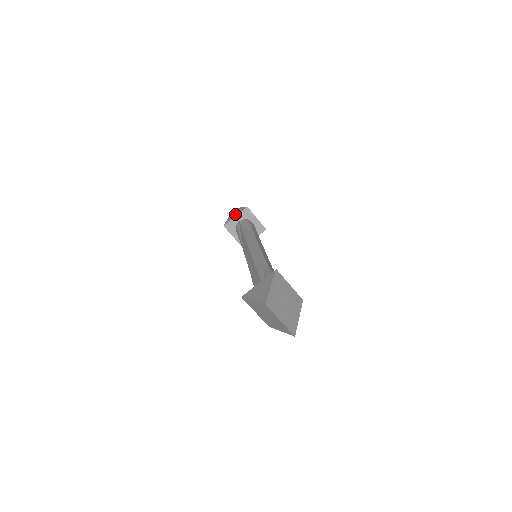
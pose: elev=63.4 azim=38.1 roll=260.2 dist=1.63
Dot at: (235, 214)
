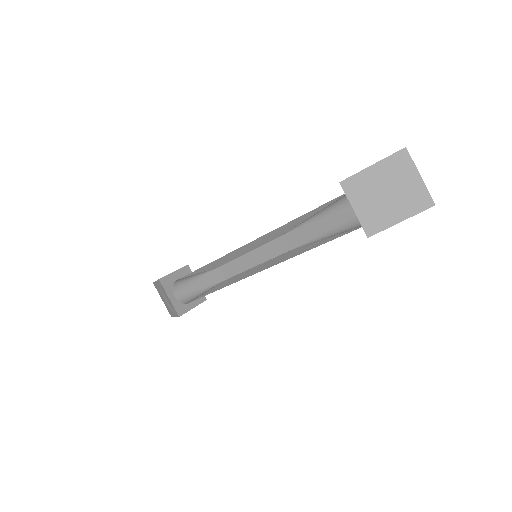
Dot at: occluded
